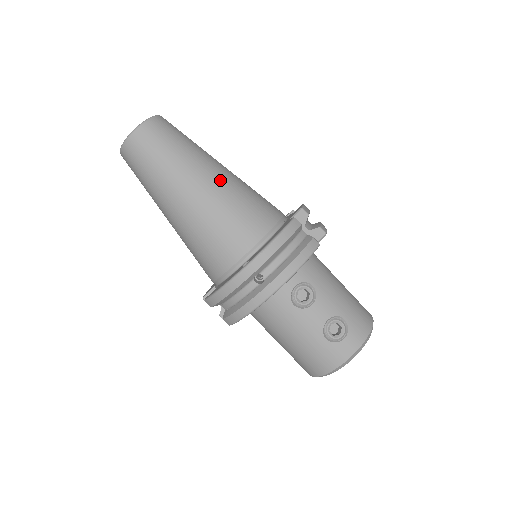
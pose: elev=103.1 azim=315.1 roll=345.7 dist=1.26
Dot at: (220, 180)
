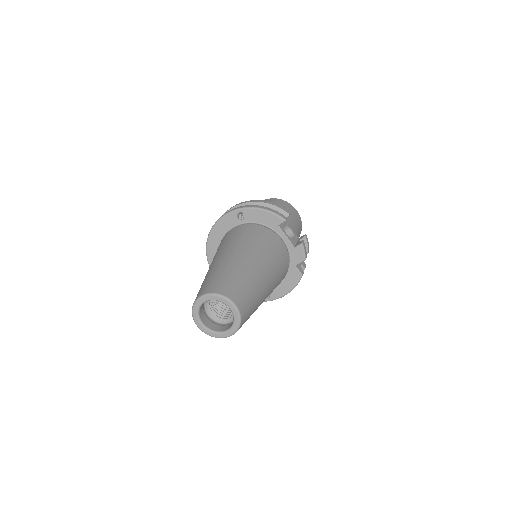
Dot at: occluded
